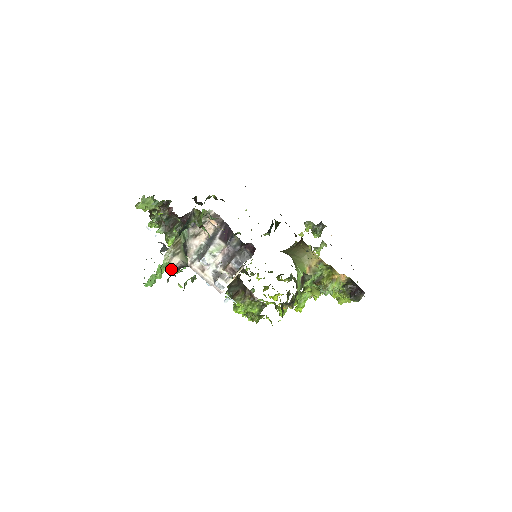
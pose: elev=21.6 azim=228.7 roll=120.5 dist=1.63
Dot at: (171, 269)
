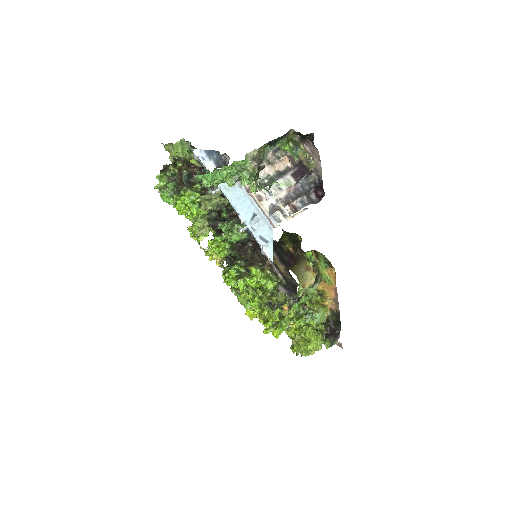
Dot at: (247, 170)
